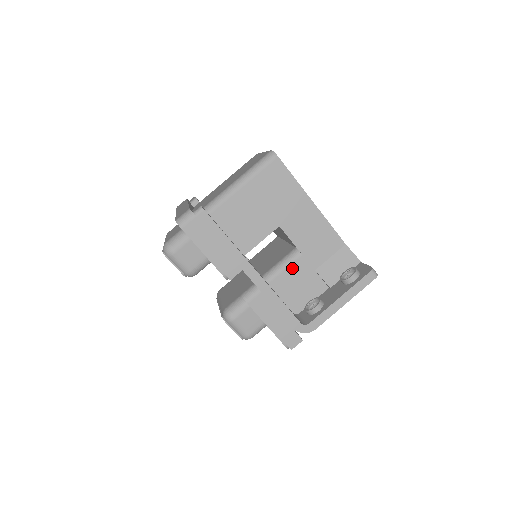
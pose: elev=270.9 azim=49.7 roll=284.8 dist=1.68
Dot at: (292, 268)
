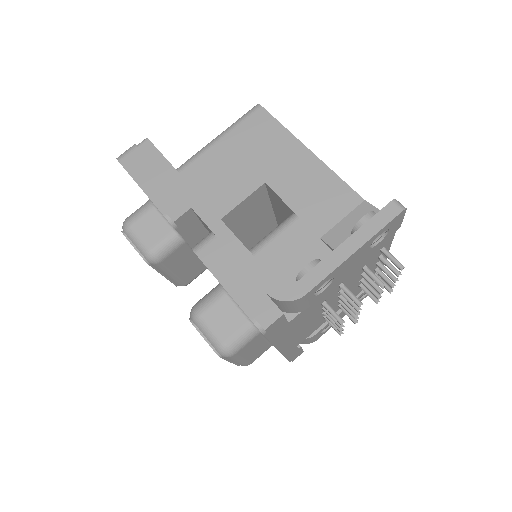
Dot at: (285, 236)
